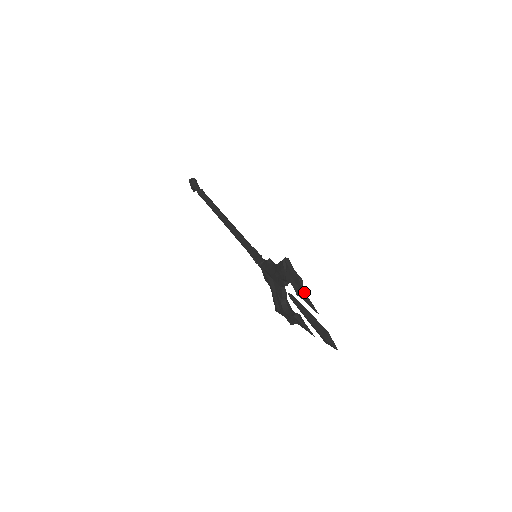
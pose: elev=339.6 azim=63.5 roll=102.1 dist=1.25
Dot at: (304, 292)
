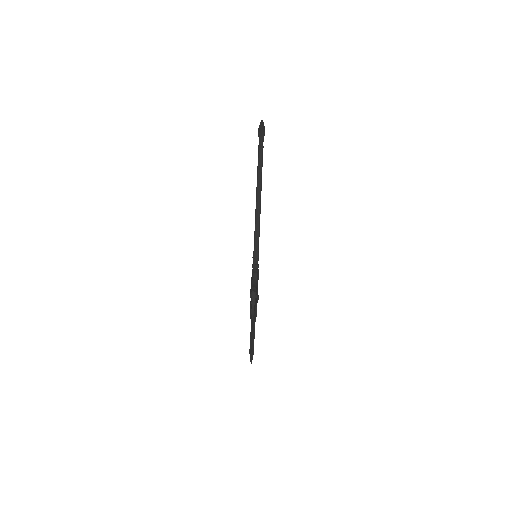
Dot at: (252, 321)
